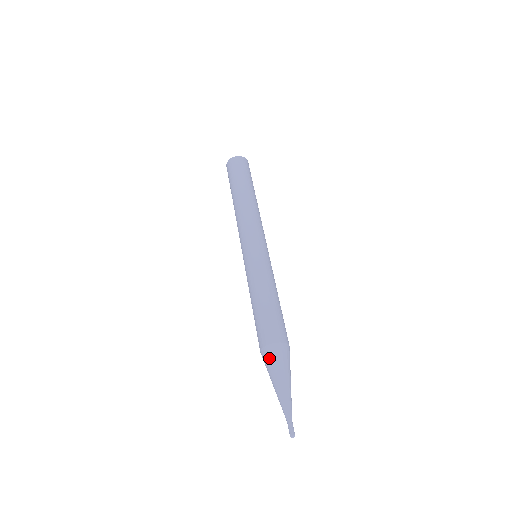
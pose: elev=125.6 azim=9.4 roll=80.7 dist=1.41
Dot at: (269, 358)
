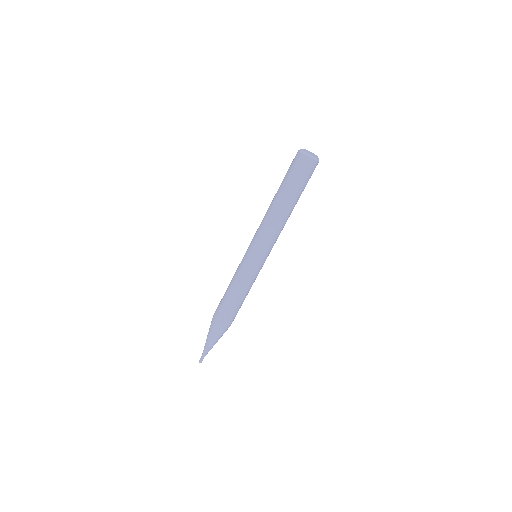
Dot at: (216, 331)
